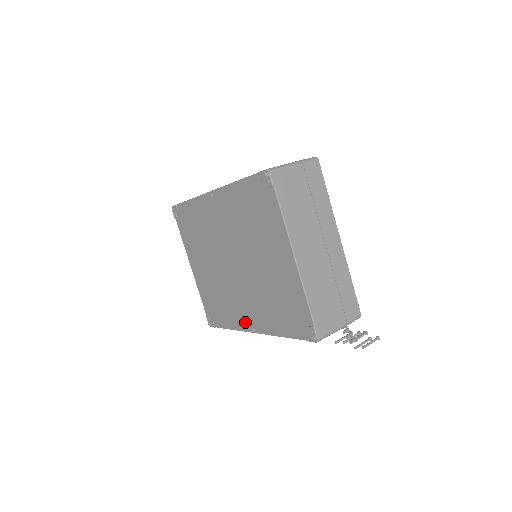
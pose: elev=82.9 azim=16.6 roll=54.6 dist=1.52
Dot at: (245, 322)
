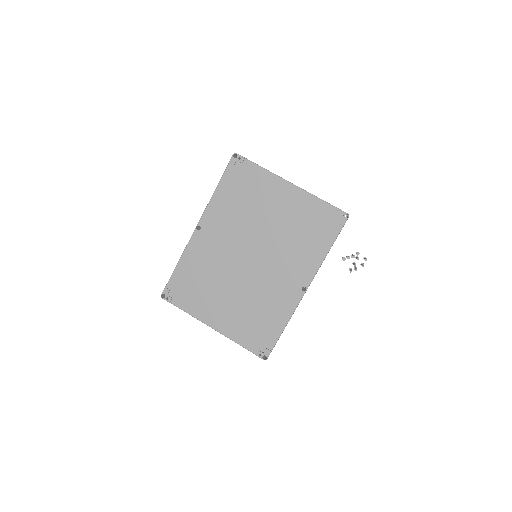
Dot at: (293, 294)
